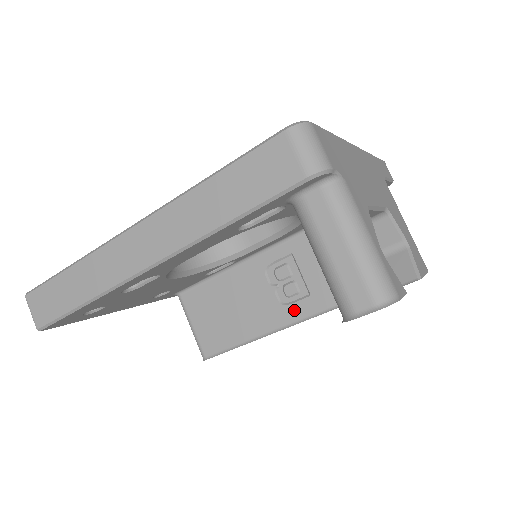
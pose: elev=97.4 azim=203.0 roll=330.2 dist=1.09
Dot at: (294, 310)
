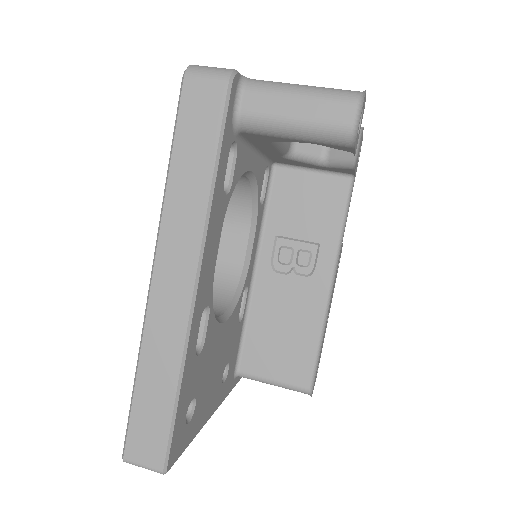
Dot at: (322, 268)
